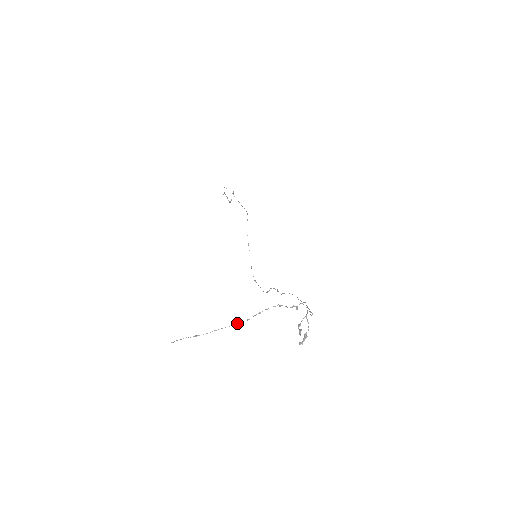
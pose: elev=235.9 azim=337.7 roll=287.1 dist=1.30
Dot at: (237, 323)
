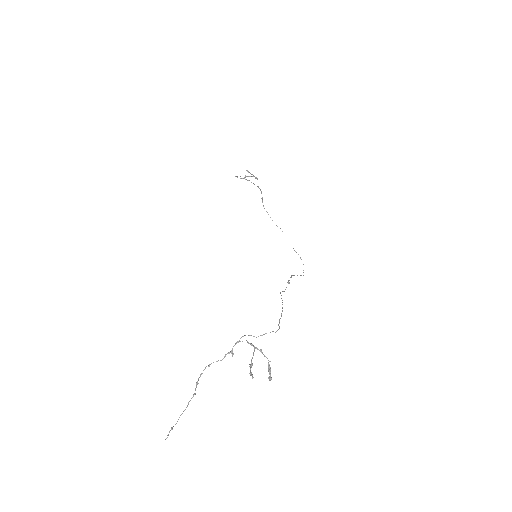
Dot at: (188, 403)
